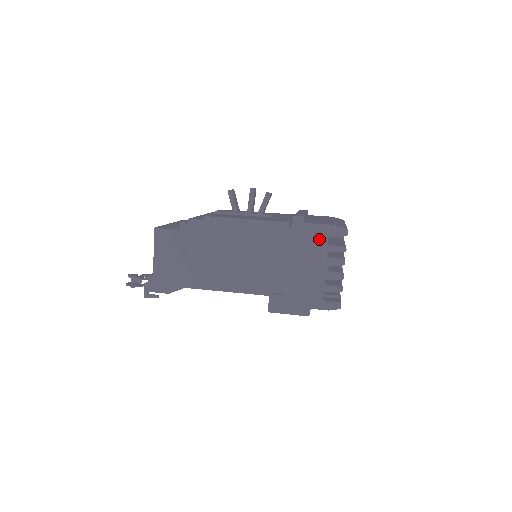
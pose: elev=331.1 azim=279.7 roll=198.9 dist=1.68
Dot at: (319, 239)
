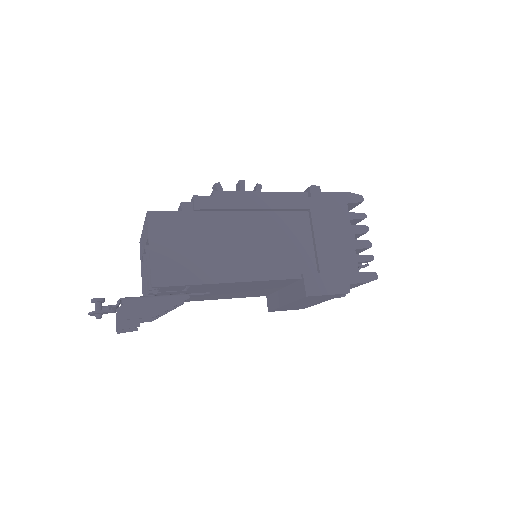
Dot at: (339, 207)
